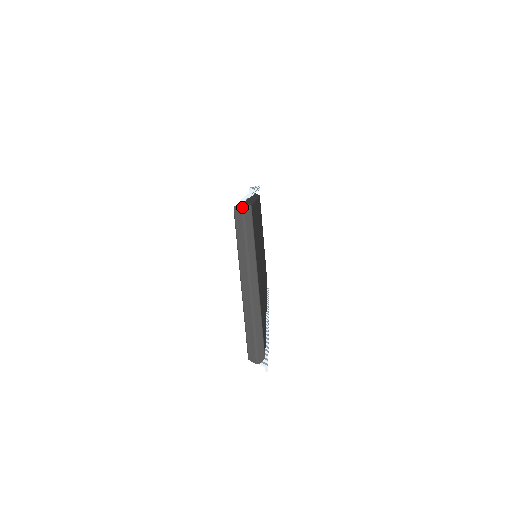
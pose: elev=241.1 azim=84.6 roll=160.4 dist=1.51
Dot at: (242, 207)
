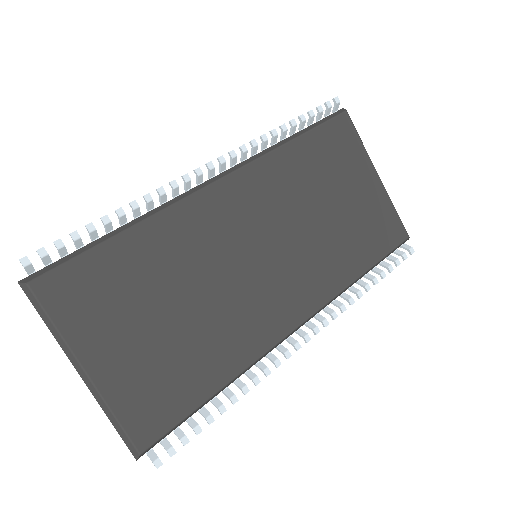
Dot at: (21, 287)
